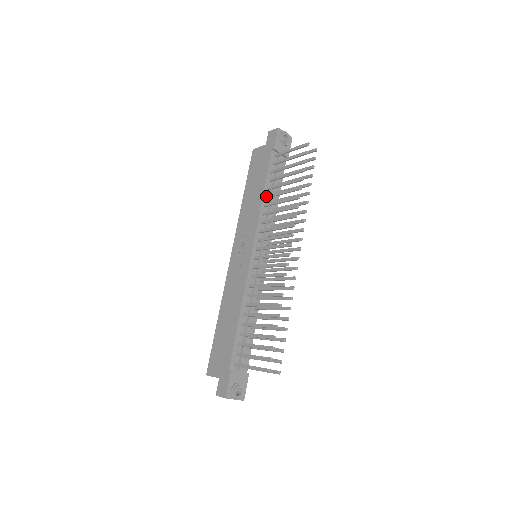
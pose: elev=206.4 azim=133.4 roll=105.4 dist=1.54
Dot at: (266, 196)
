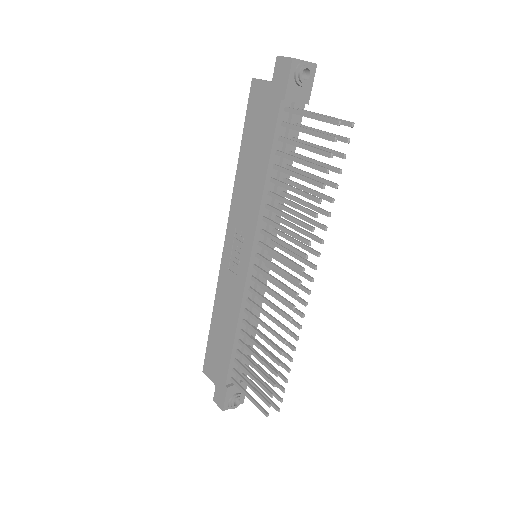
Dot at: (270, 179)
